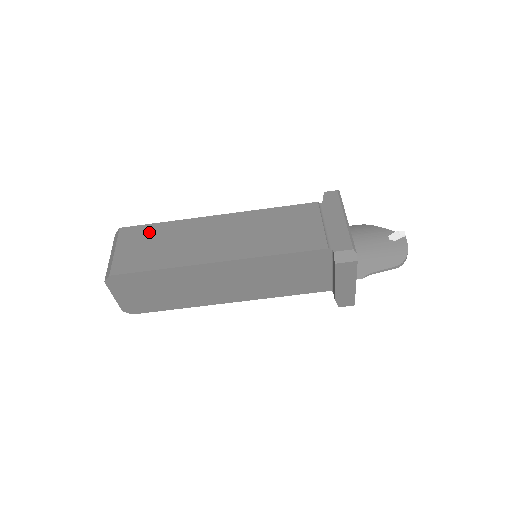
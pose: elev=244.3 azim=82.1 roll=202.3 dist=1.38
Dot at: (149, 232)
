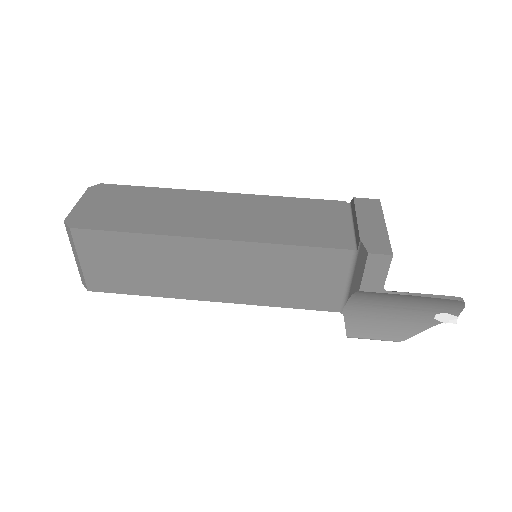
Dot at: occluded
